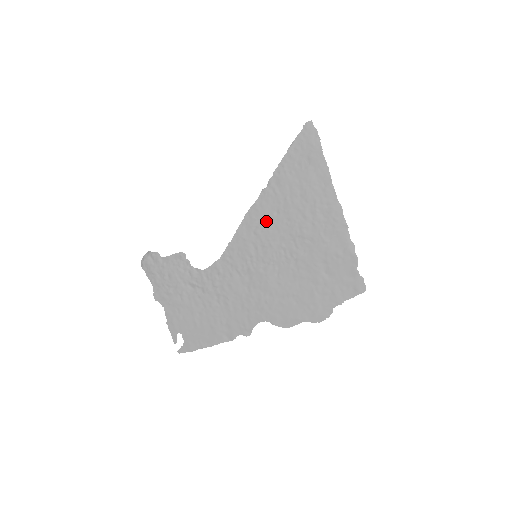
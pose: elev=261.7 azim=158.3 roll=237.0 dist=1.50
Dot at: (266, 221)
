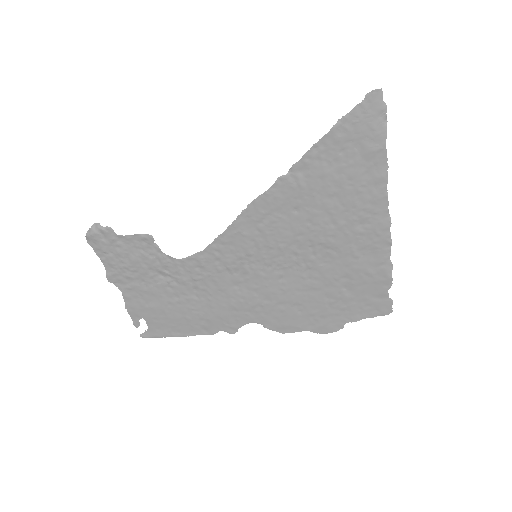
Dot at: (278, 218)
